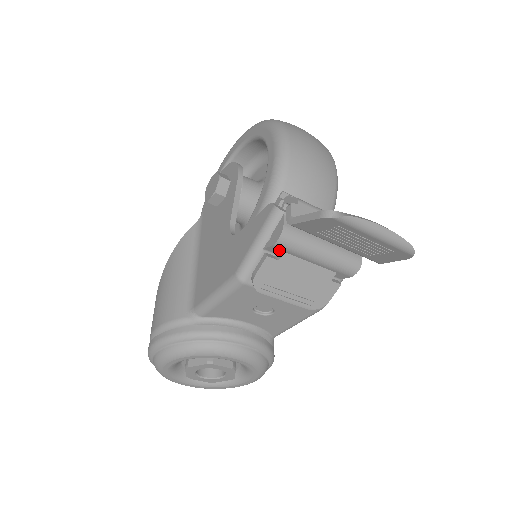
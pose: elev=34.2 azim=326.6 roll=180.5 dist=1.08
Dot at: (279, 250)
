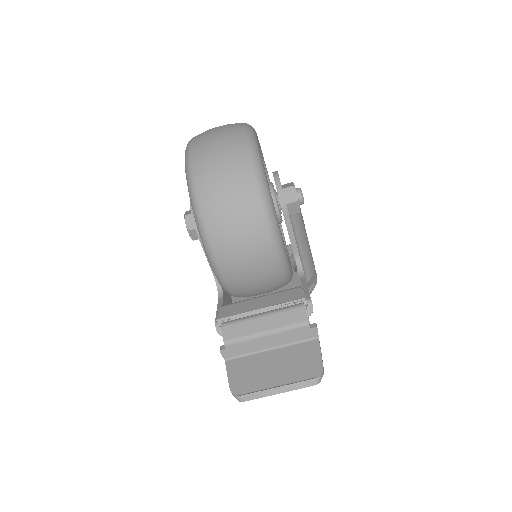
Dot at: occluded
